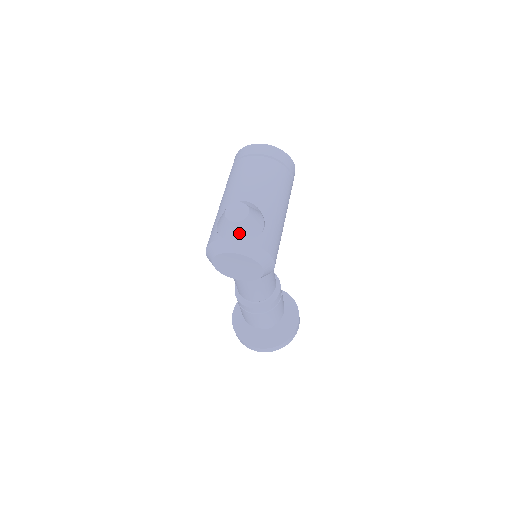
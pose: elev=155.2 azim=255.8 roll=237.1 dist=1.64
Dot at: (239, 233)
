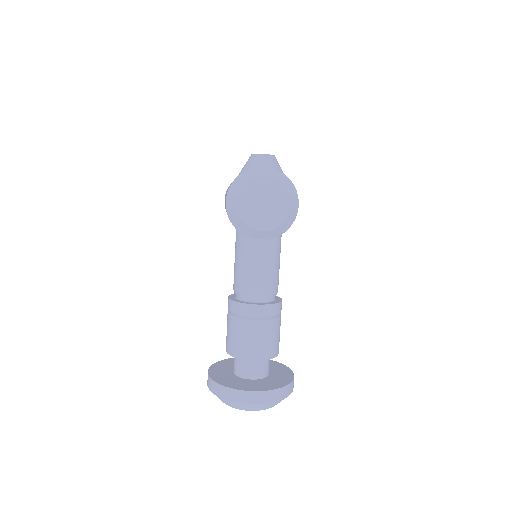
Dot at: (268, 164)
